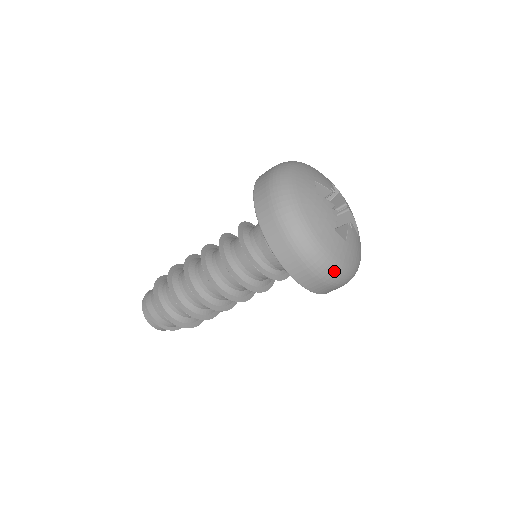
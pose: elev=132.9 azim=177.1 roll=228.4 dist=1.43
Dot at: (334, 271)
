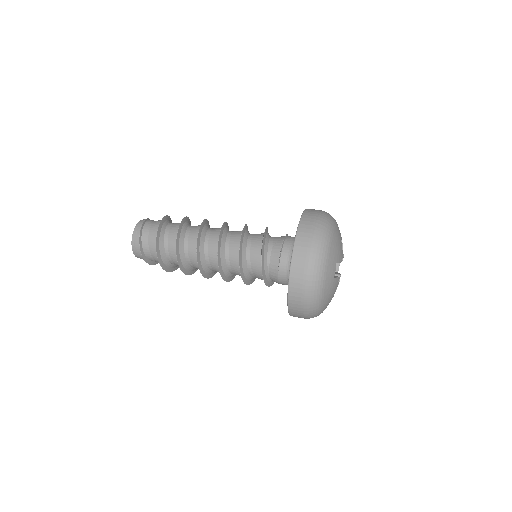
Dot at: (318, 280)
